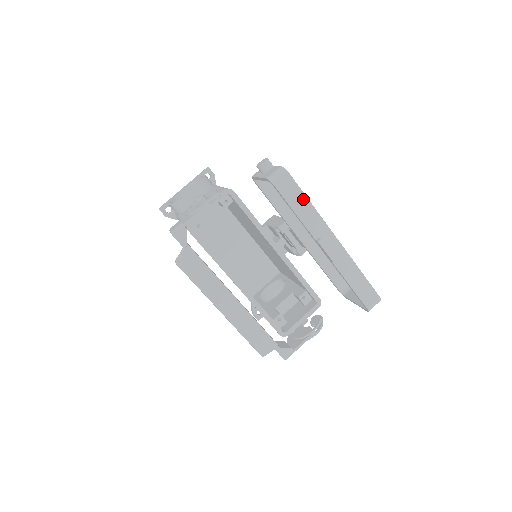
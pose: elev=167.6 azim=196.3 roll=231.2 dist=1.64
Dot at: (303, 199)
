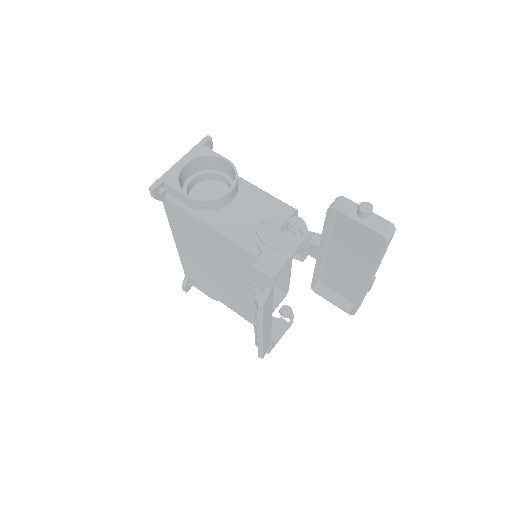
Dot at: occluded
